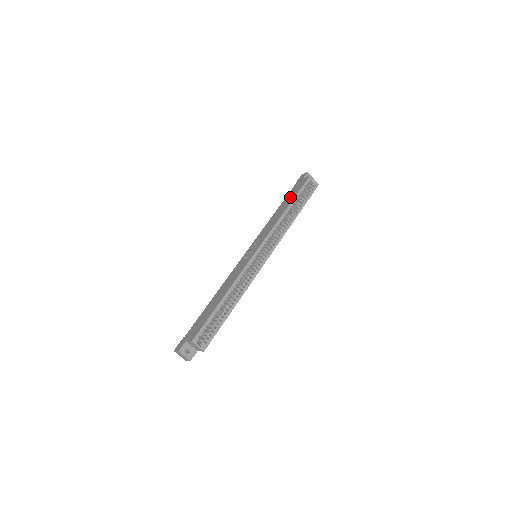
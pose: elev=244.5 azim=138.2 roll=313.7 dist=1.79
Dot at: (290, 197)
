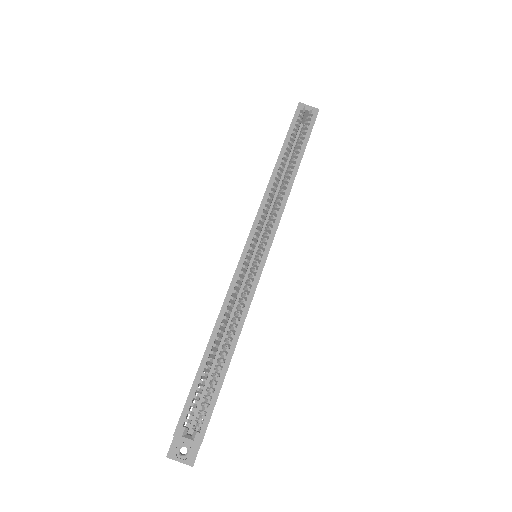
Dot at: occluded
